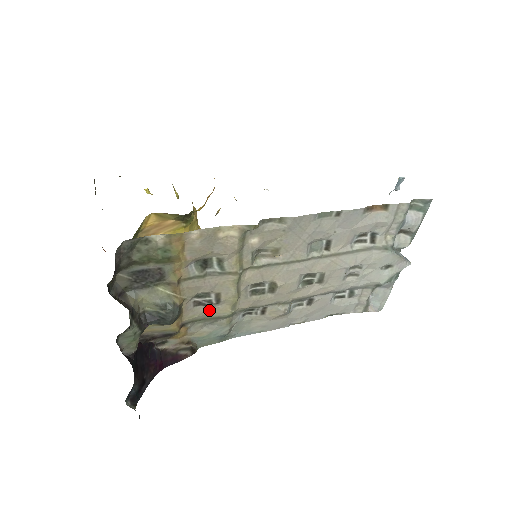
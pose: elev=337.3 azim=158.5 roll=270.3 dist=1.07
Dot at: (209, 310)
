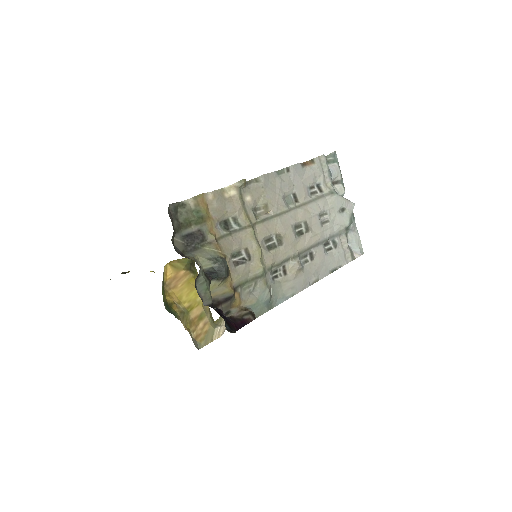
Dot at: (247, 269)
